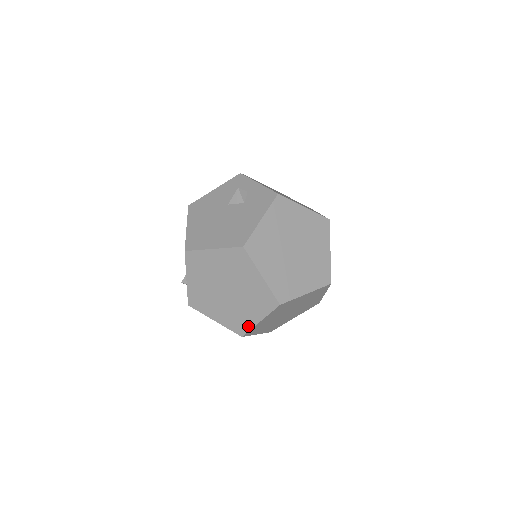
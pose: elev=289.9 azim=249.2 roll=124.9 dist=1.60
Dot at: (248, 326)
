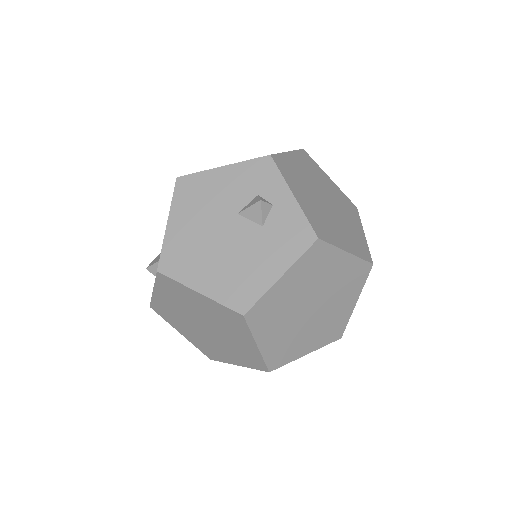
Dot at: (221, 359)
